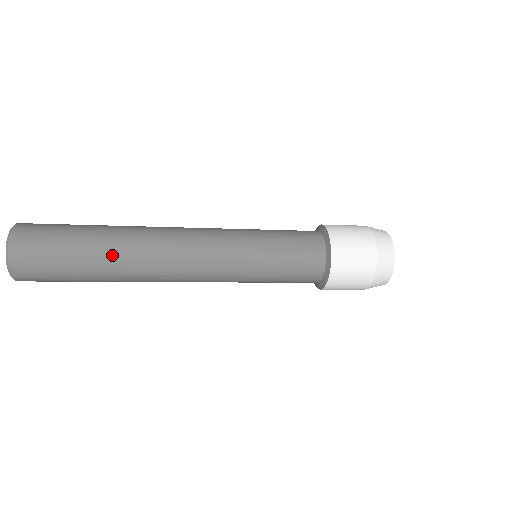
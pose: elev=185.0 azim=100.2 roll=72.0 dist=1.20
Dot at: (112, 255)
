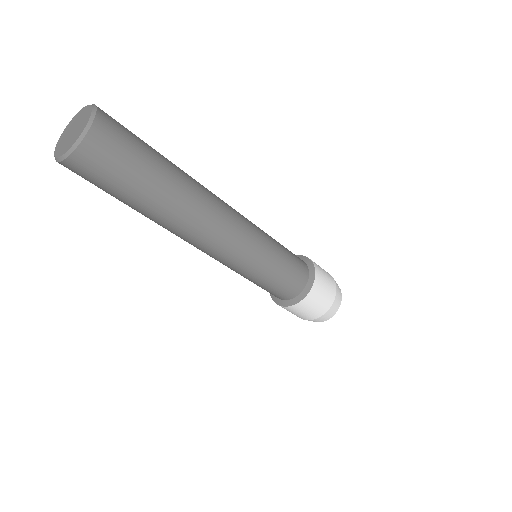
Dot at: (179, 168)
